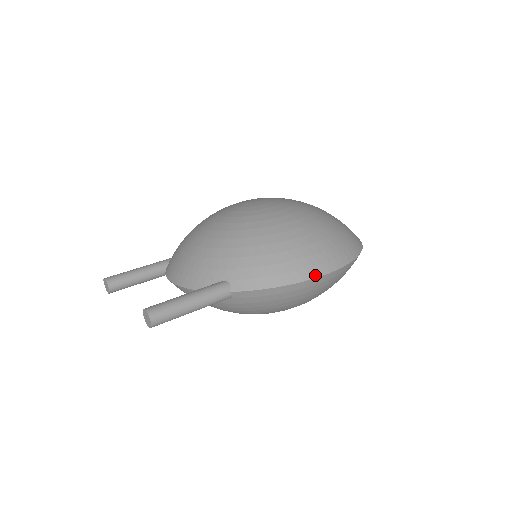
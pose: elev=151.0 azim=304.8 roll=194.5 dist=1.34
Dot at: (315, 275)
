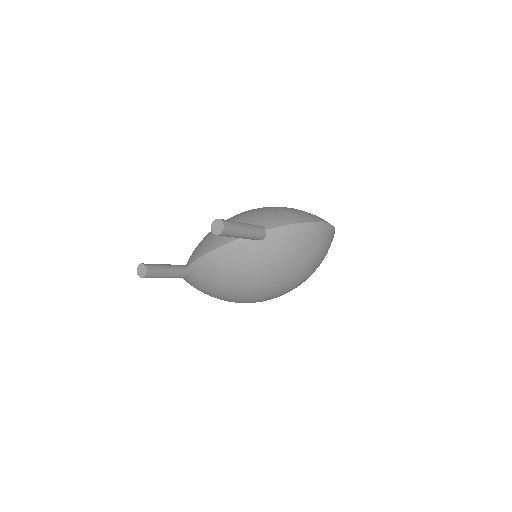
Dot at: (319, 221)
